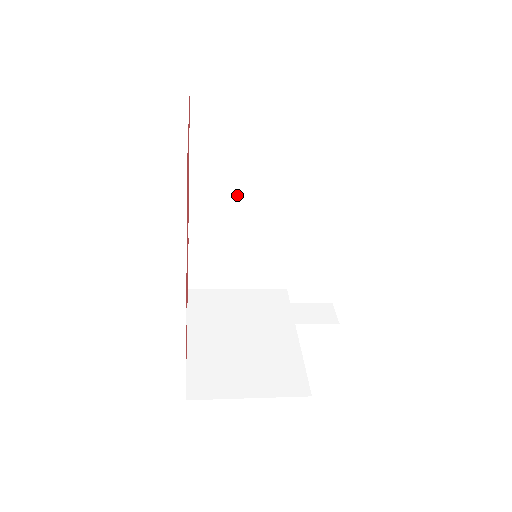
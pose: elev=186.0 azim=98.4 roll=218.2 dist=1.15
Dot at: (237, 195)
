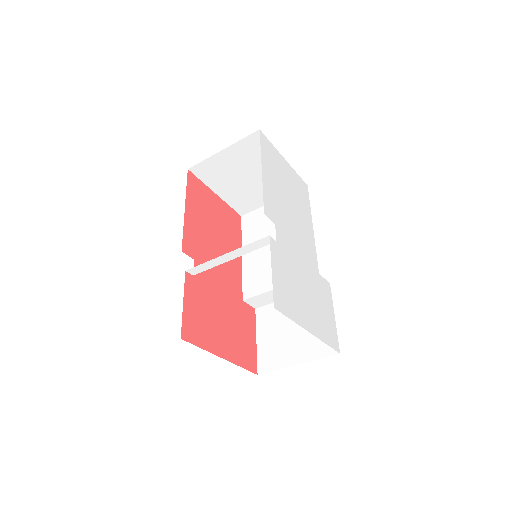
Dot at: (268, 260)
